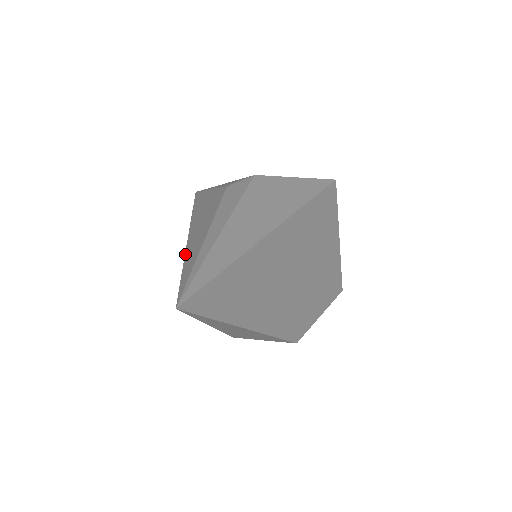
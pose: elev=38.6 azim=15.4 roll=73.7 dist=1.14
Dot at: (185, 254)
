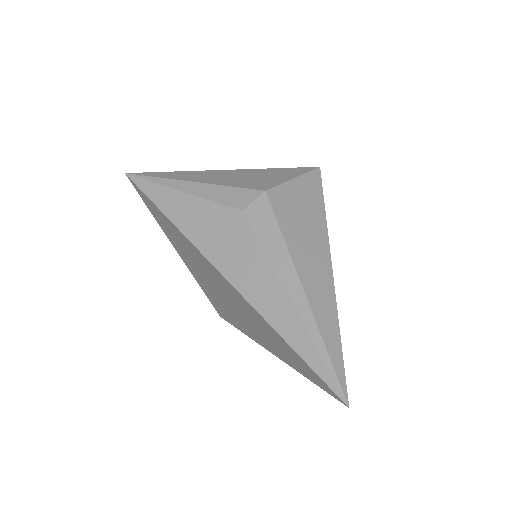
Dot at: (266, 320)
